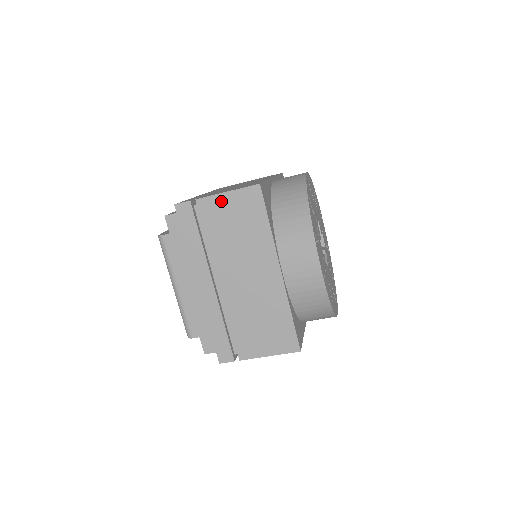
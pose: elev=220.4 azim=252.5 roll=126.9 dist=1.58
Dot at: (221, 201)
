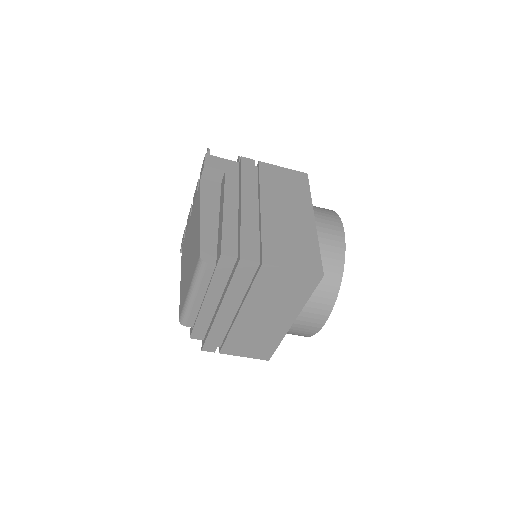
Dot at: (283, 273)
